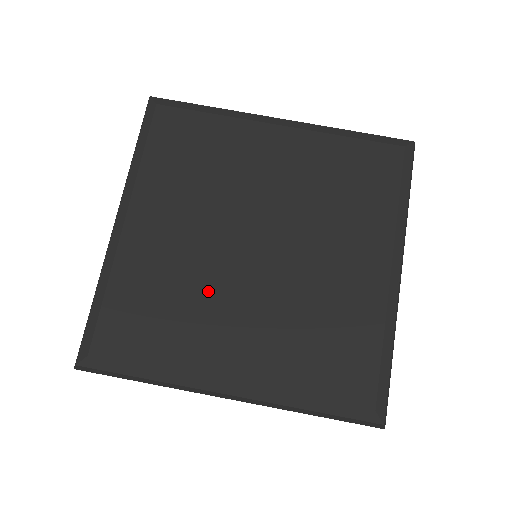
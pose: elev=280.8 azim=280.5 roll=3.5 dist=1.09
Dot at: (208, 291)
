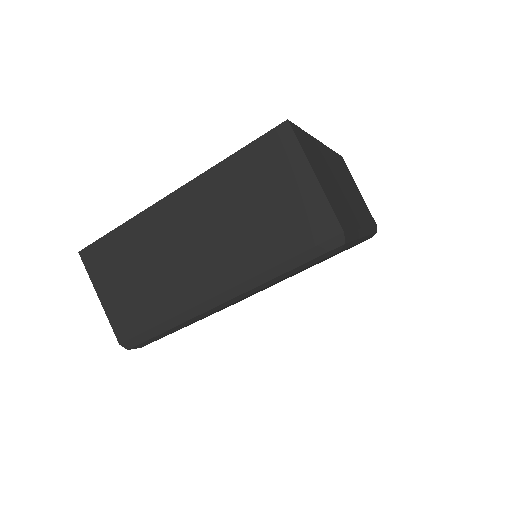
Dot at: occluded
